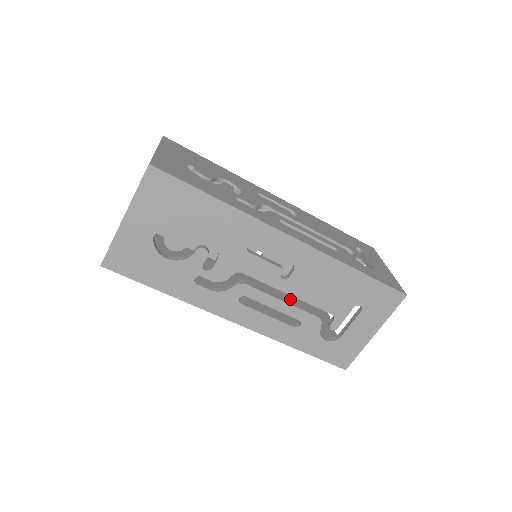
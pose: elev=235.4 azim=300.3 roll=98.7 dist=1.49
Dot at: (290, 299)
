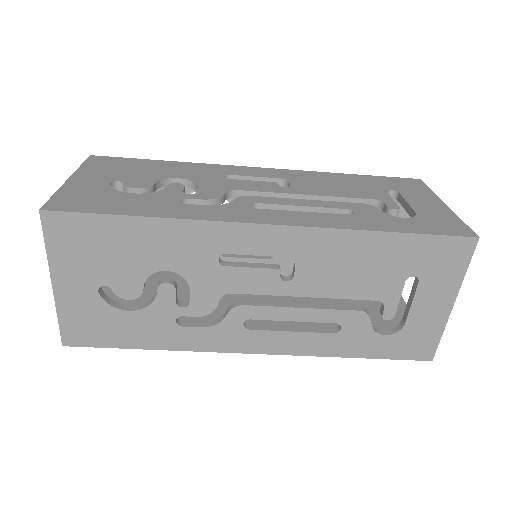
Dot at: occluded
